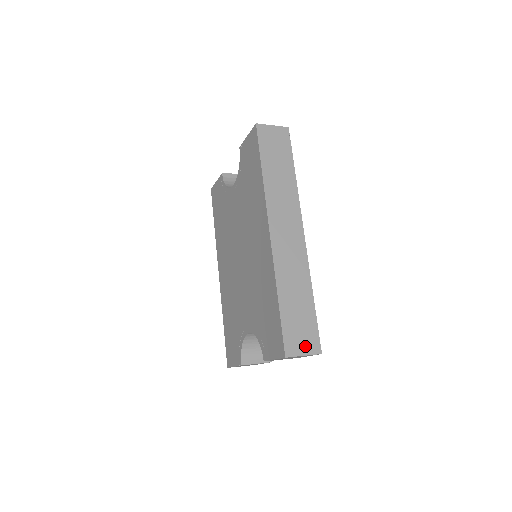
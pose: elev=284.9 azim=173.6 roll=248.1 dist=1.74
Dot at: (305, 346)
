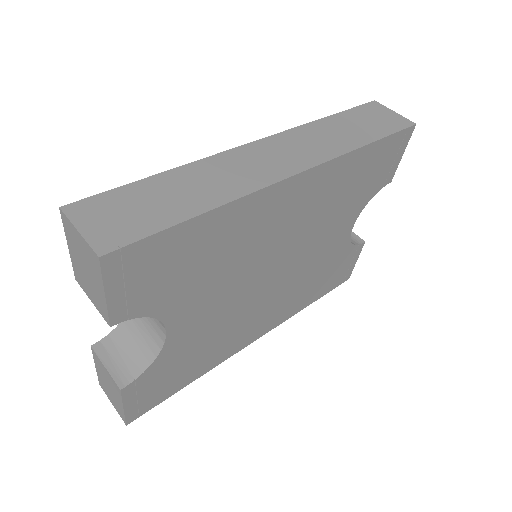
Dot at: (99, 227)
